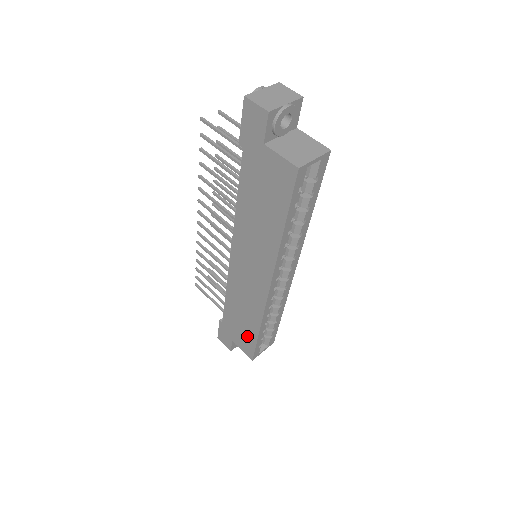
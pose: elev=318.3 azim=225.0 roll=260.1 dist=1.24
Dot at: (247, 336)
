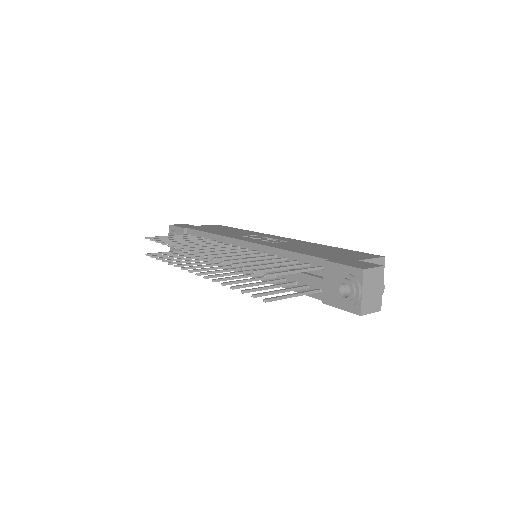
Dot at: occluded
